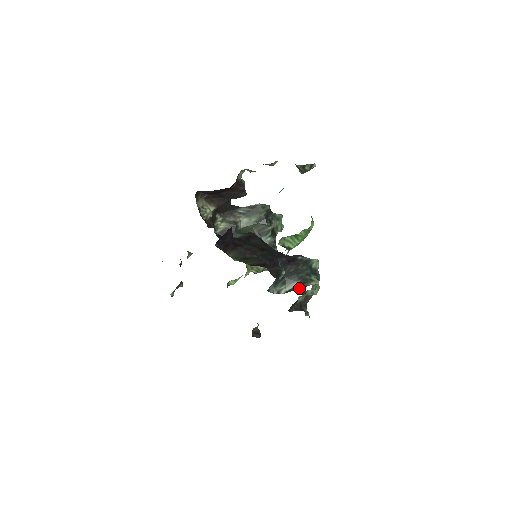
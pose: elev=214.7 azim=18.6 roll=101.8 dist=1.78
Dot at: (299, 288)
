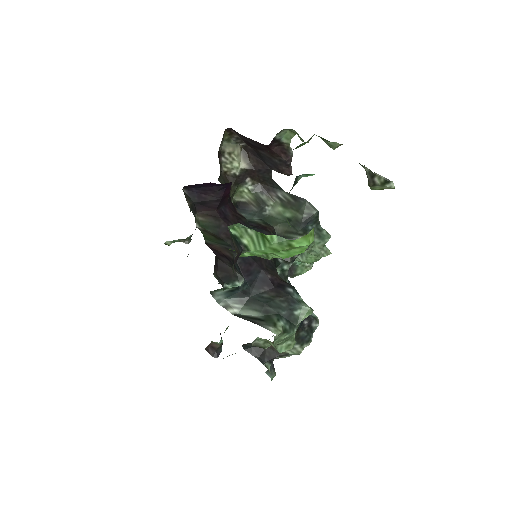
Dot at: (251, 321)
